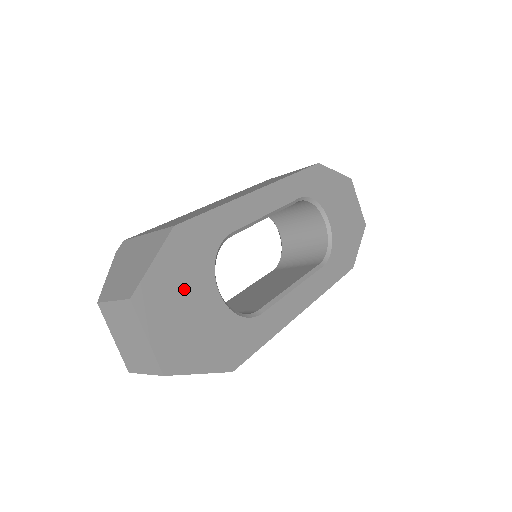
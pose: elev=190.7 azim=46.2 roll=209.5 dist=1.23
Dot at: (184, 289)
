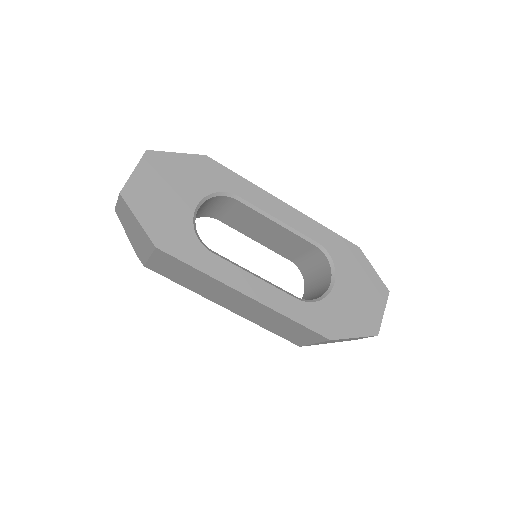
Dot at: (178, 180)
